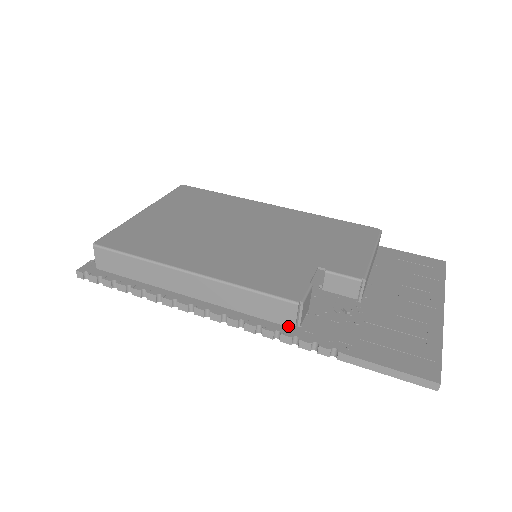
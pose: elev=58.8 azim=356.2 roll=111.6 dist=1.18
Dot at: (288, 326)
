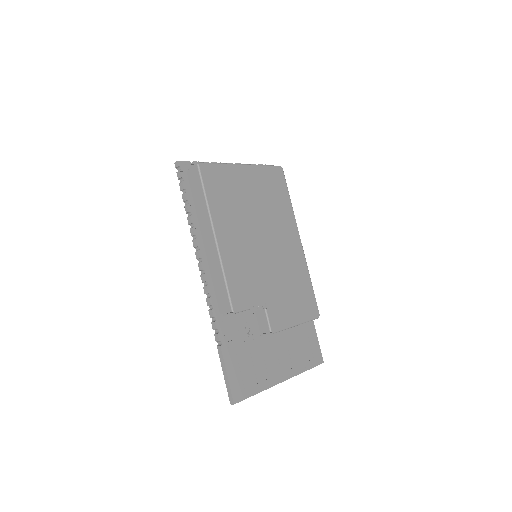
Dot at: (219, 310)
